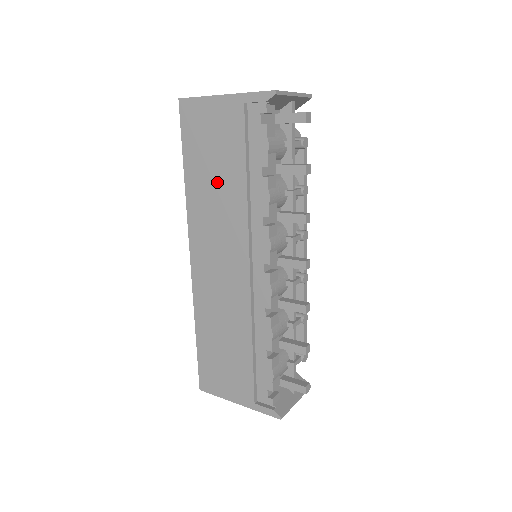
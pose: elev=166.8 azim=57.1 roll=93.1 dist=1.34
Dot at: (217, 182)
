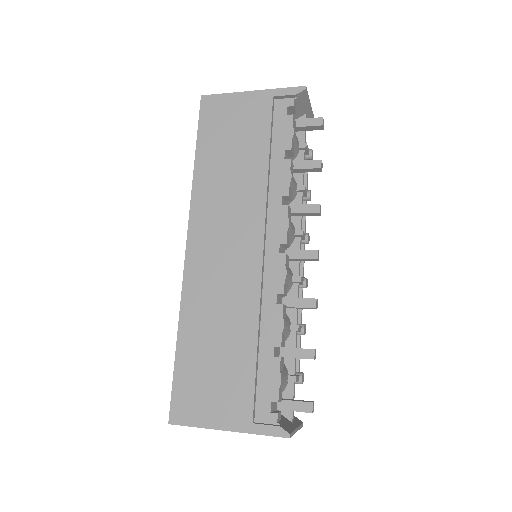
Dot at: (234, 165)
